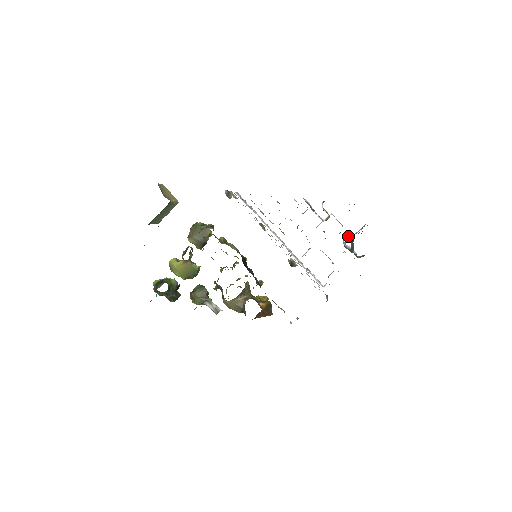
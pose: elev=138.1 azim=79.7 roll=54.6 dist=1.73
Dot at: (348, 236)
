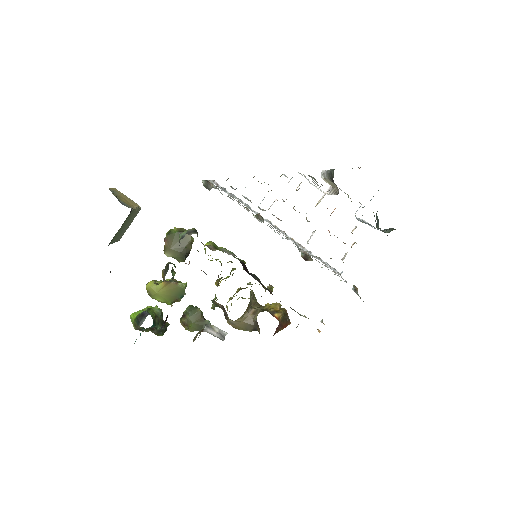
Dot at: (359, 207)
